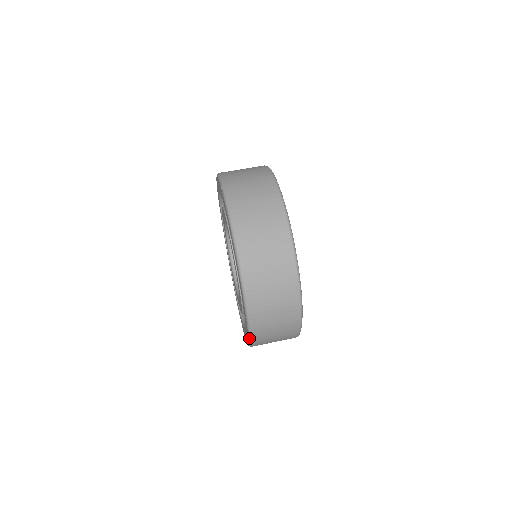
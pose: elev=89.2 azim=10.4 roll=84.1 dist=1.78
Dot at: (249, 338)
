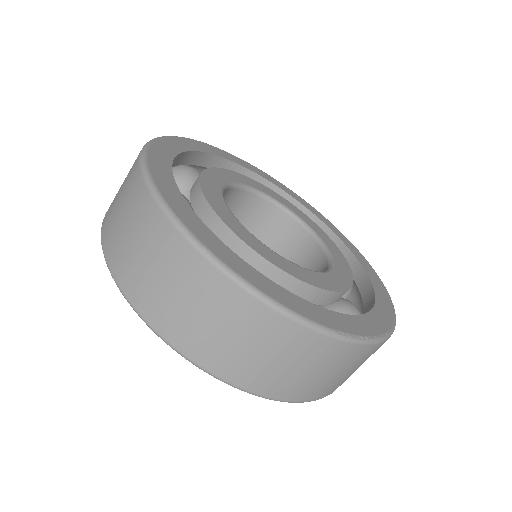
Dot at: (298, 402)
